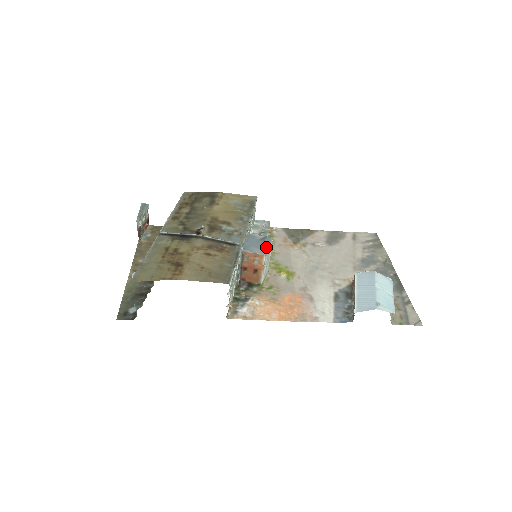
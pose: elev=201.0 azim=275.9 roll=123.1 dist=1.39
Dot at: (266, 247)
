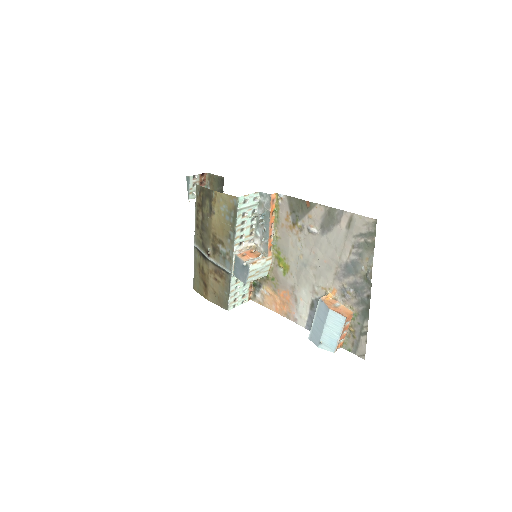
Dot at: (246, 276)
